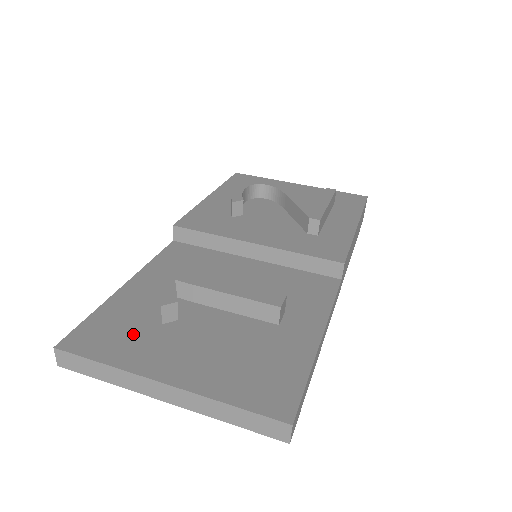
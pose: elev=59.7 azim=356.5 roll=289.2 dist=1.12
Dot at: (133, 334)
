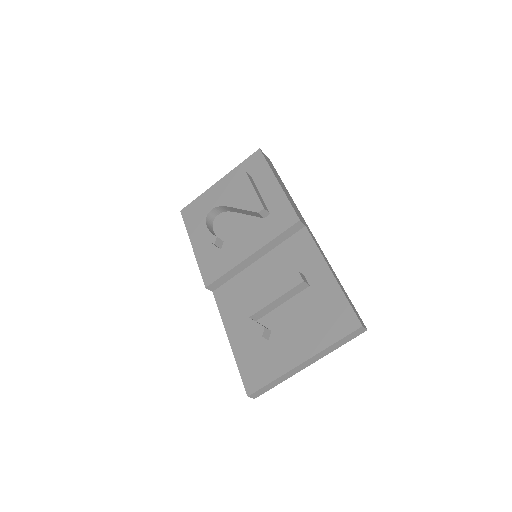
Dot at: (265, 357)
